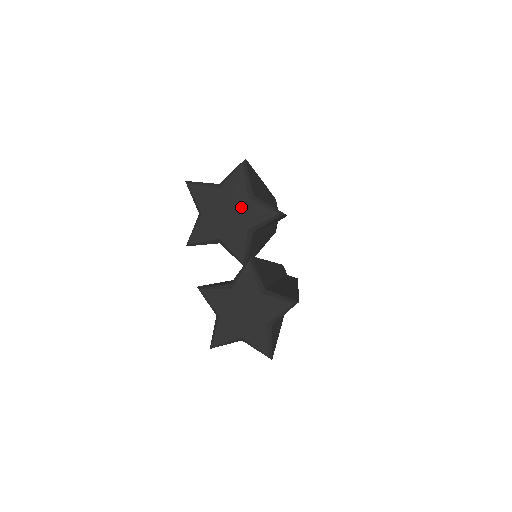
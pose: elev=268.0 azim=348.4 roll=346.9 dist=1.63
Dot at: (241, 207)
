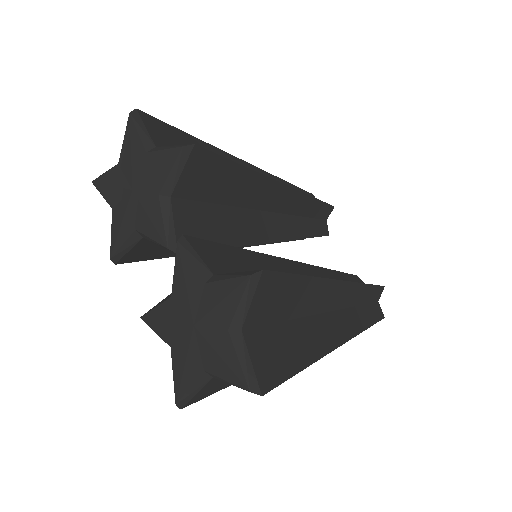
Dot at: (143, 170)
